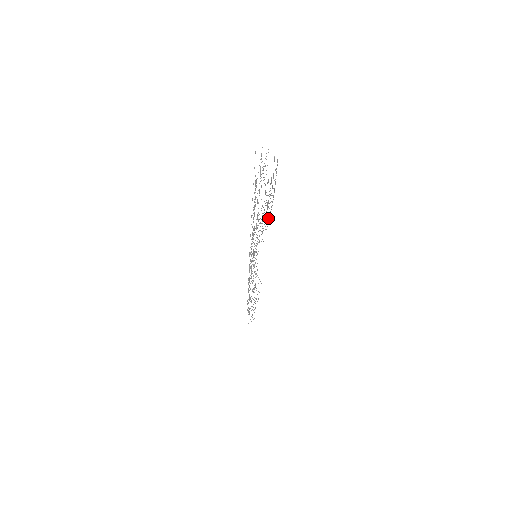
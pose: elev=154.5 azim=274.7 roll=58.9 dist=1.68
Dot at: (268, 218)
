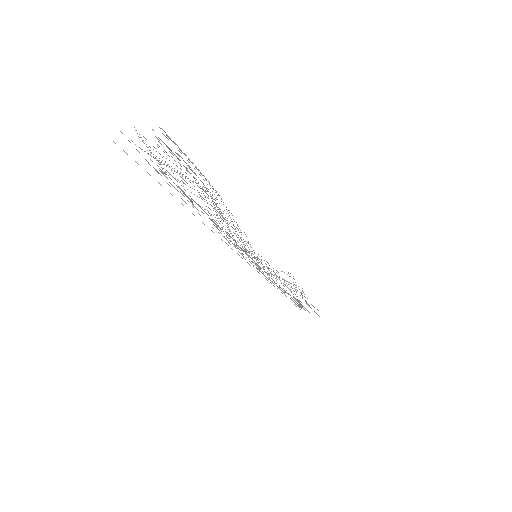
Dot at: occluded
